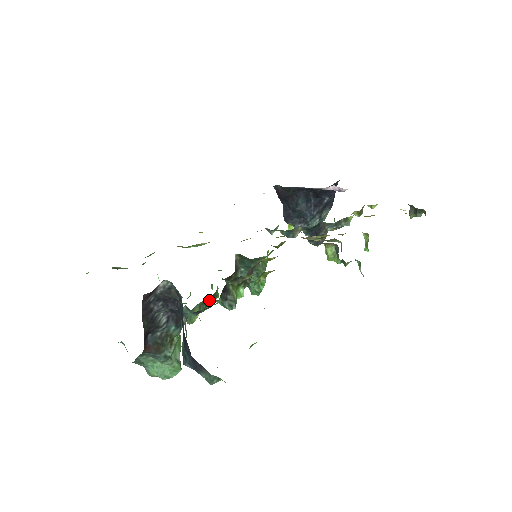
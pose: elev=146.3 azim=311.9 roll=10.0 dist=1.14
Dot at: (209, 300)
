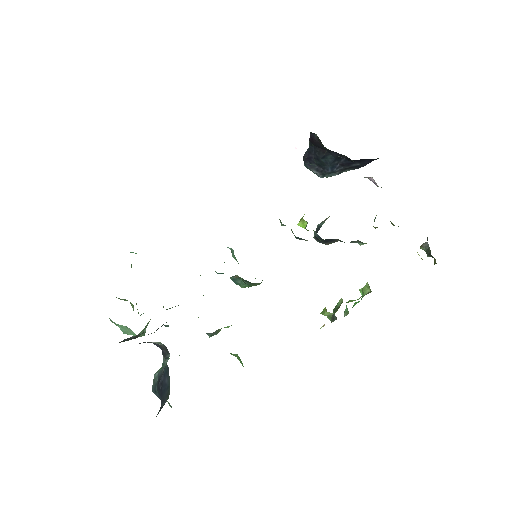
Dot at: occluded
